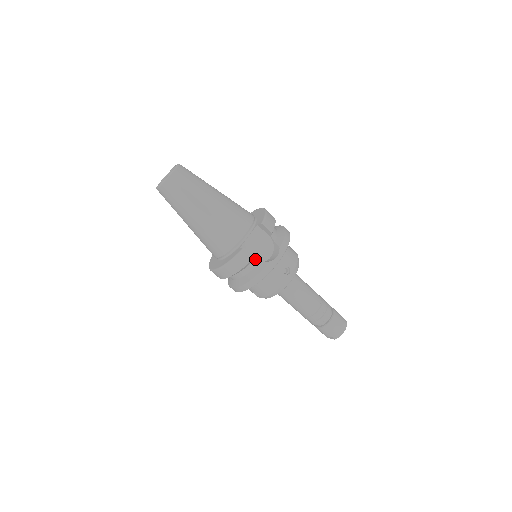
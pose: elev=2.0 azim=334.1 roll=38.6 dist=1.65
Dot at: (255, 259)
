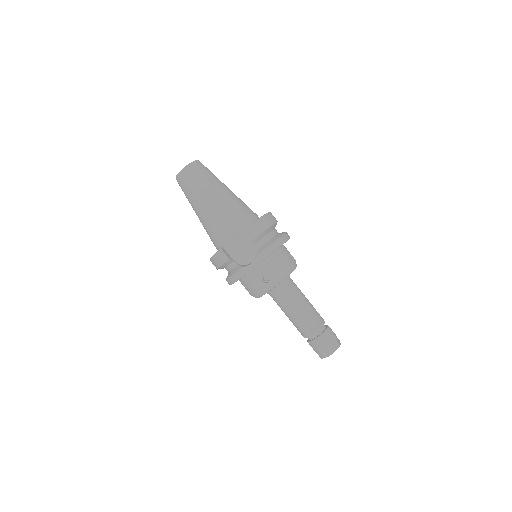
Dot at: (236, 260)
